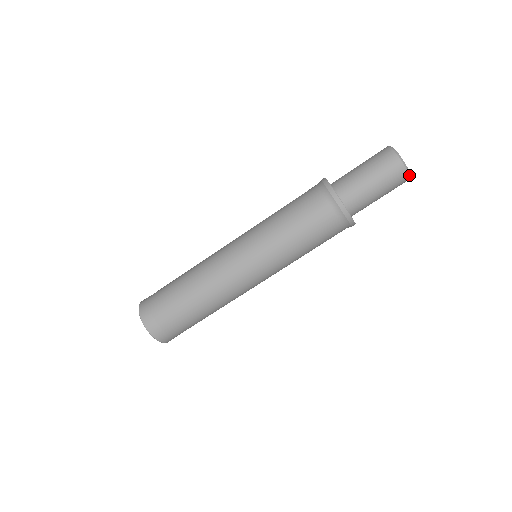
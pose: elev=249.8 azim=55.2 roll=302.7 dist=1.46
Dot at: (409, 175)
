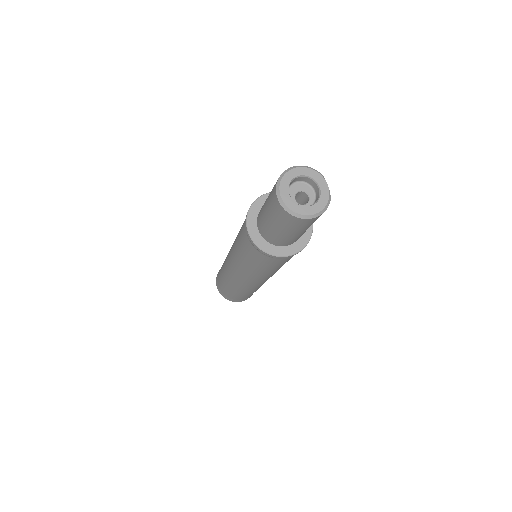
Dot at: (315, 216)
